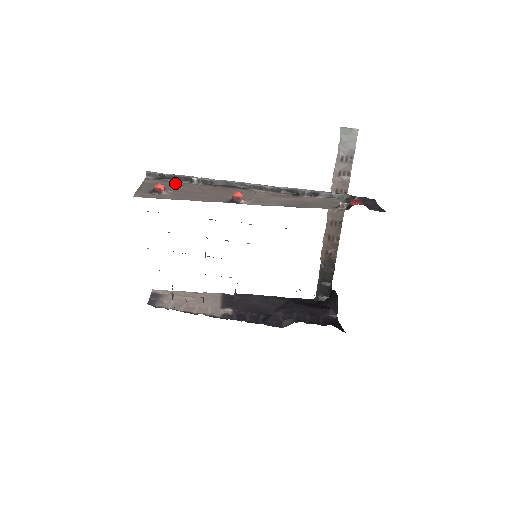
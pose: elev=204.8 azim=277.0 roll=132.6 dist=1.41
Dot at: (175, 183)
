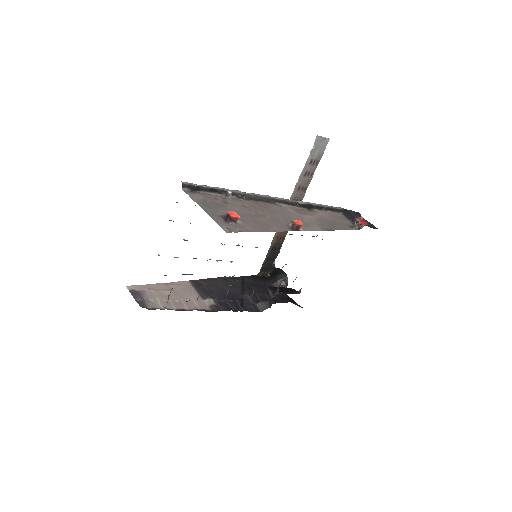
Dot at: (217, 198)
